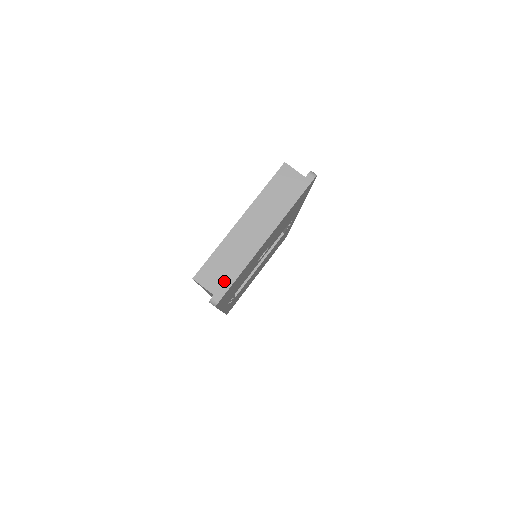
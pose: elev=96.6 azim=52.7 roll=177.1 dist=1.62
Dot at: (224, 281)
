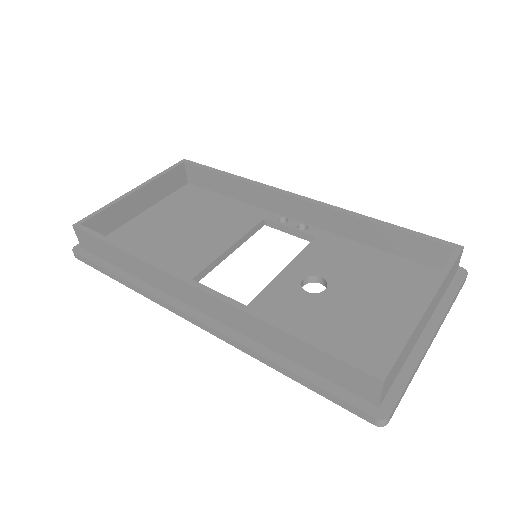
Dot at: (402, 394)
